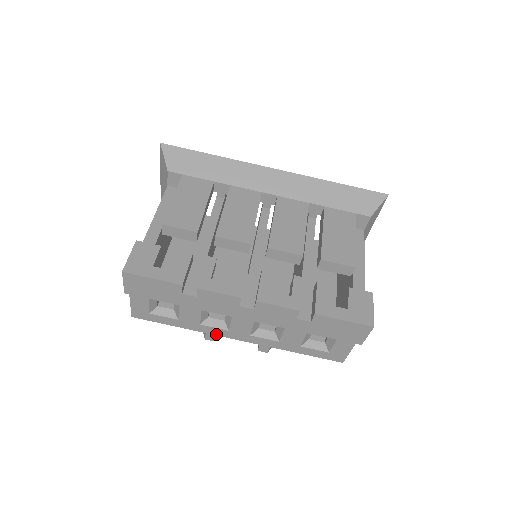
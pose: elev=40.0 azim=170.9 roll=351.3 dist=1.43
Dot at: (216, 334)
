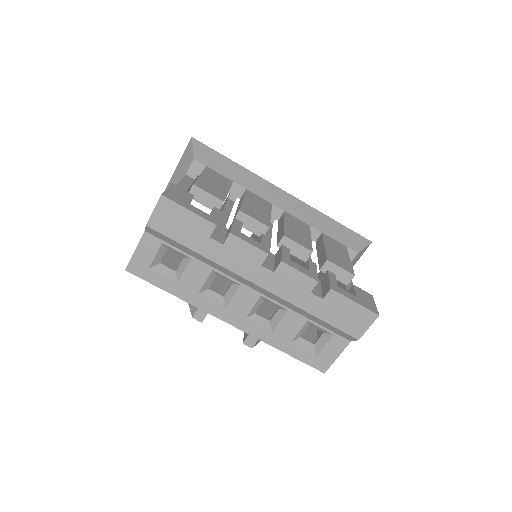
Dot at: (209, 311)
